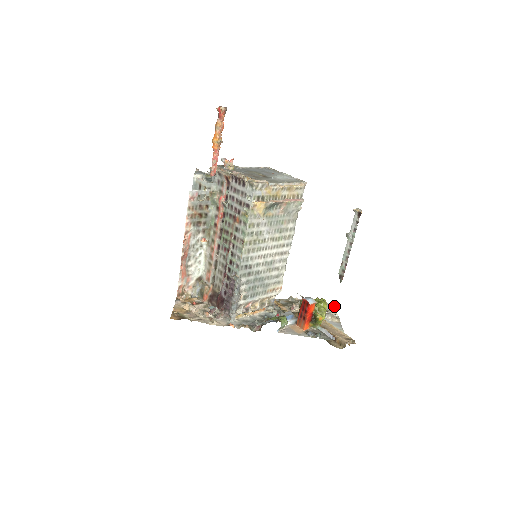
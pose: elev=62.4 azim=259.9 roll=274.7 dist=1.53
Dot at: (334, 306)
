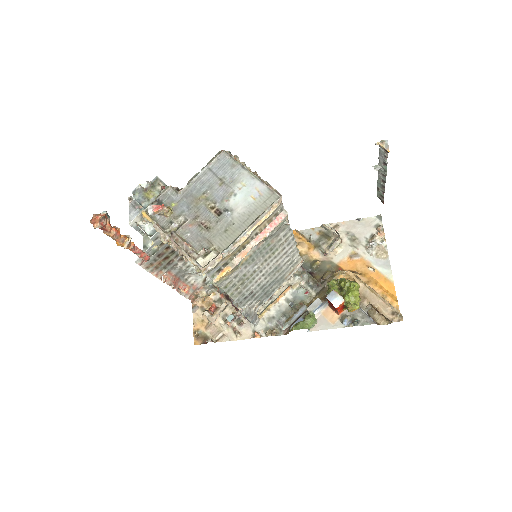
Dot at: (380, 222)
